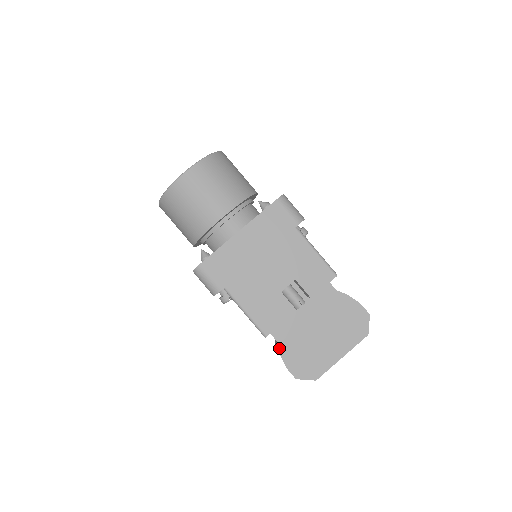
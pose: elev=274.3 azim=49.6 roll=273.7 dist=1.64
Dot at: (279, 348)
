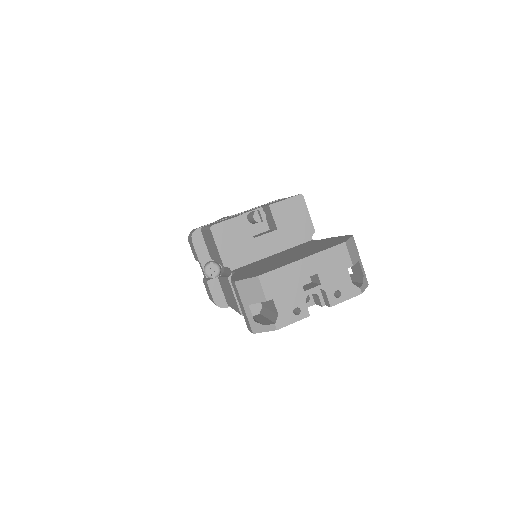
Dot at: (234, 274)
